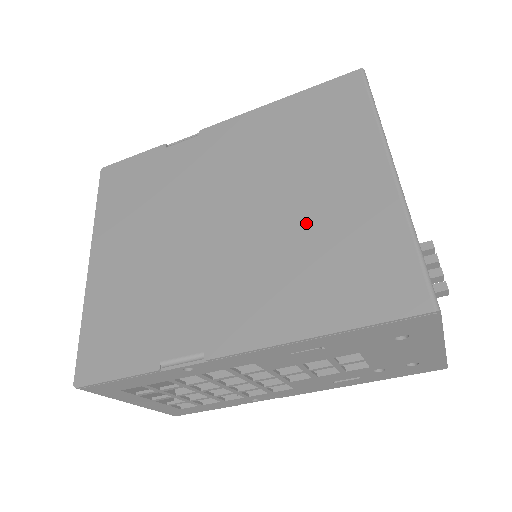
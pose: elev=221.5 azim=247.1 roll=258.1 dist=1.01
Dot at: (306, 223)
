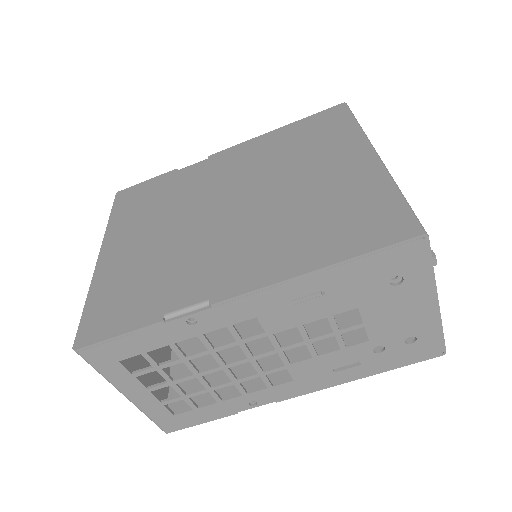
Dot at: (303, 197)
